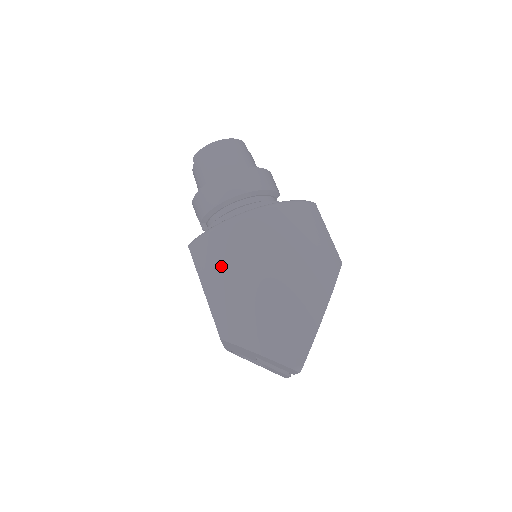
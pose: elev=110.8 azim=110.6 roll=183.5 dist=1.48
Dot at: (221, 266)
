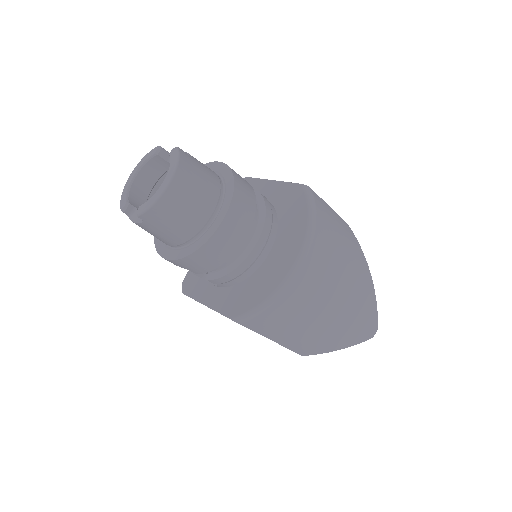
Dot at: (293, 322)
